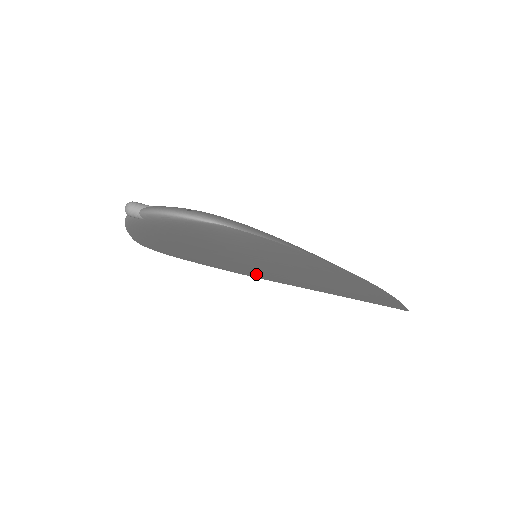
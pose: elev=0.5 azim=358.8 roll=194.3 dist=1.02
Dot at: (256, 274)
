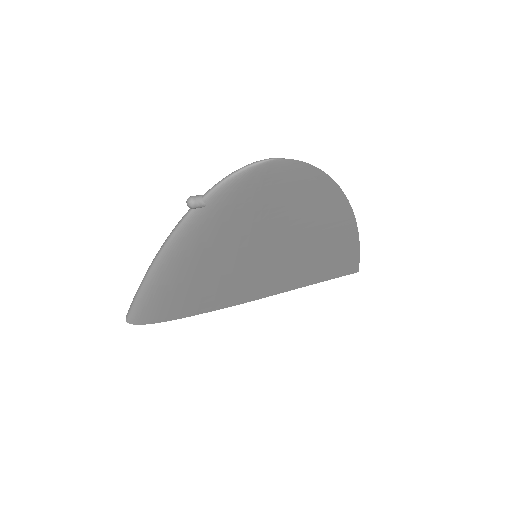
Dot at: (253, 287)
